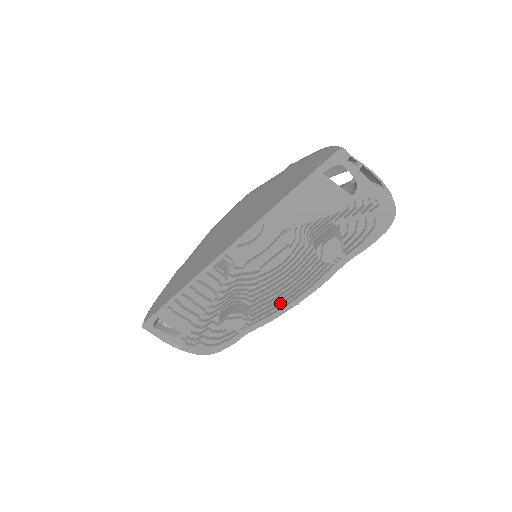
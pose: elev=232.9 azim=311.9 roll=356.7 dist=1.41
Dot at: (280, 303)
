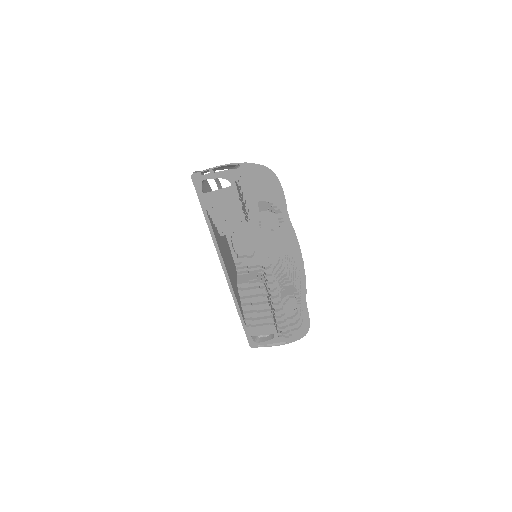
Dot at: (297, 270)
